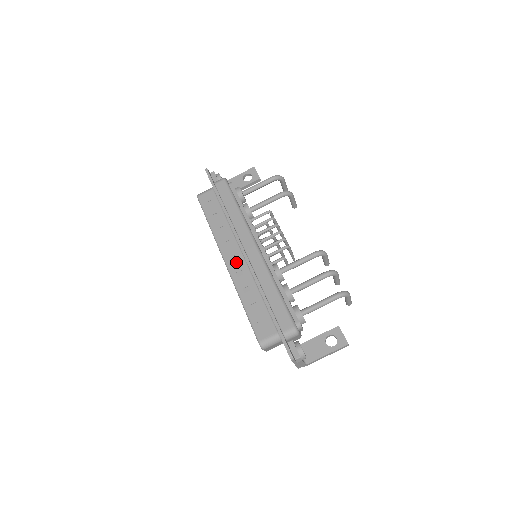
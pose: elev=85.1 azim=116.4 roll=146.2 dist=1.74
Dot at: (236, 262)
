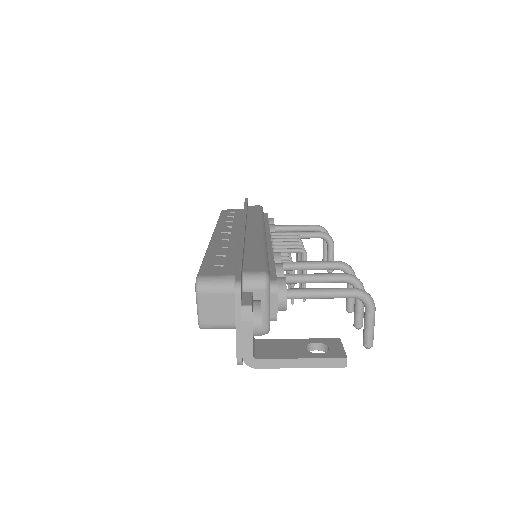
Dot at: (227, 235)
